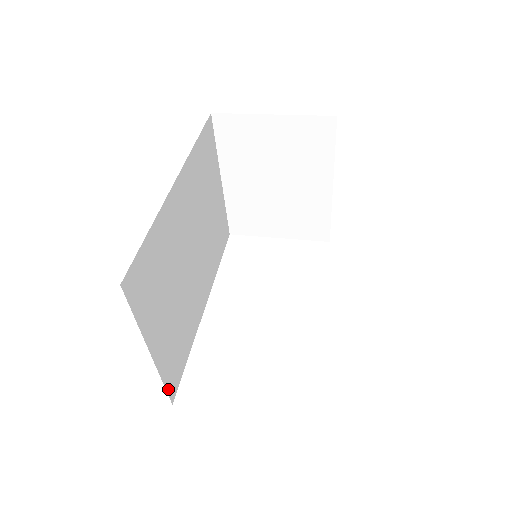
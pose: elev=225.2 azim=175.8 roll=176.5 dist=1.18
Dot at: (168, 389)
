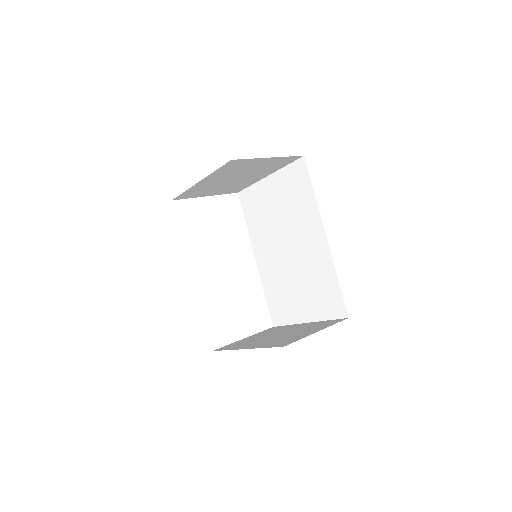
Dot at: occluded
